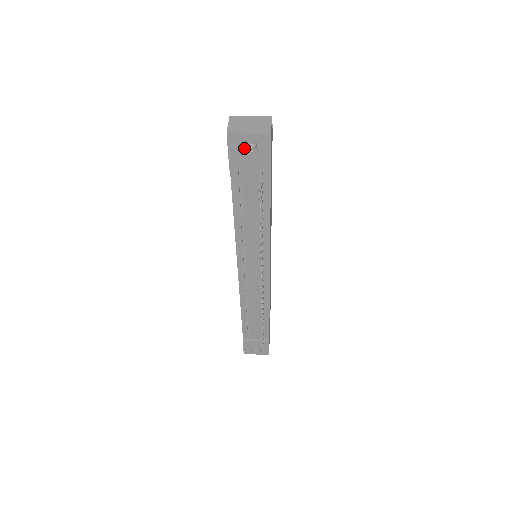
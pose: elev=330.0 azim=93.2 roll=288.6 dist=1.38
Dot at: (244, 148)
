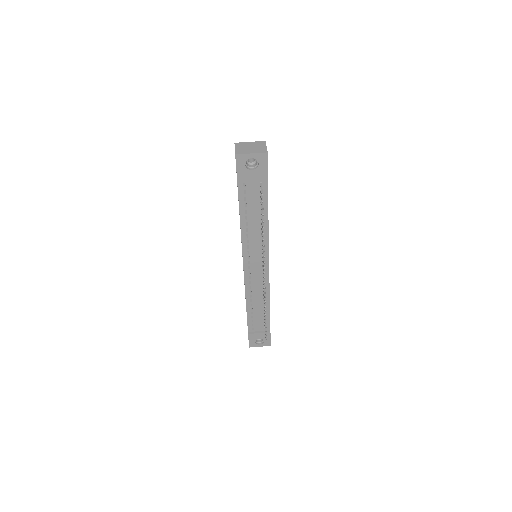
Dot at: (248, 165)
